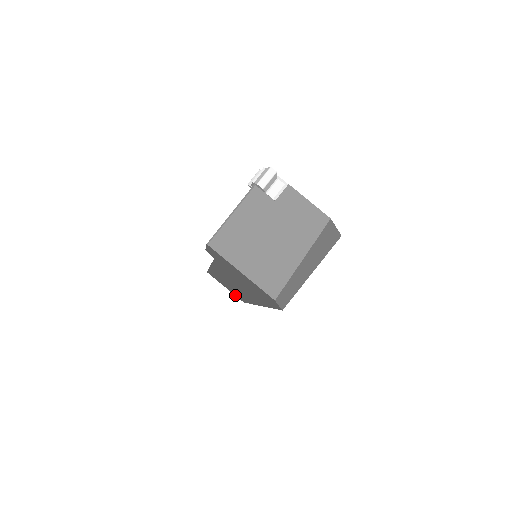
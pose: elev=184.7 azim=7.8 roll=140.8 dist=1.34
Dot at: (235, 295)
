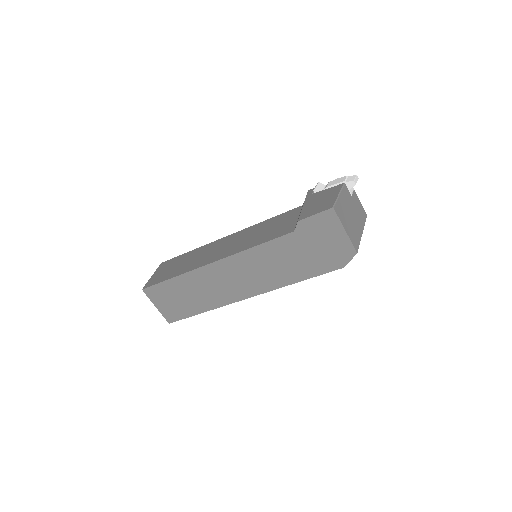
Dot at: (165, 315)
